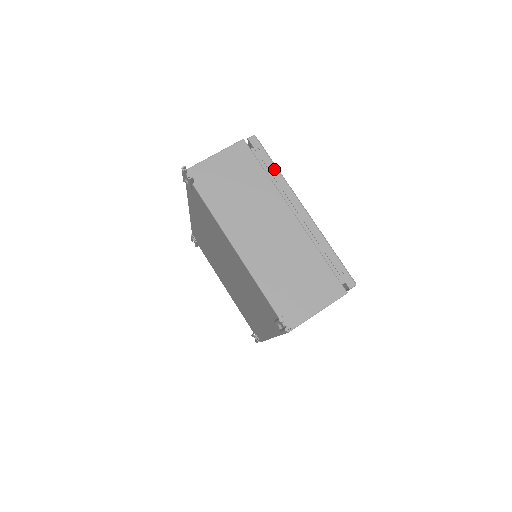
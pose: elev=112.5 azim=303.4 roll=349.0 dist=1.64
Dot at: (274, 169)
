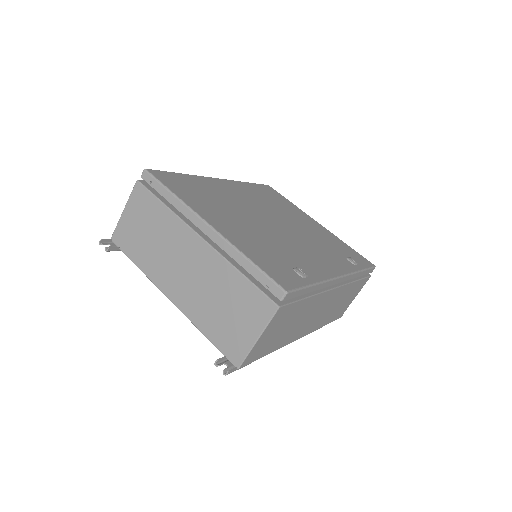
Dot at: (170, 197)
